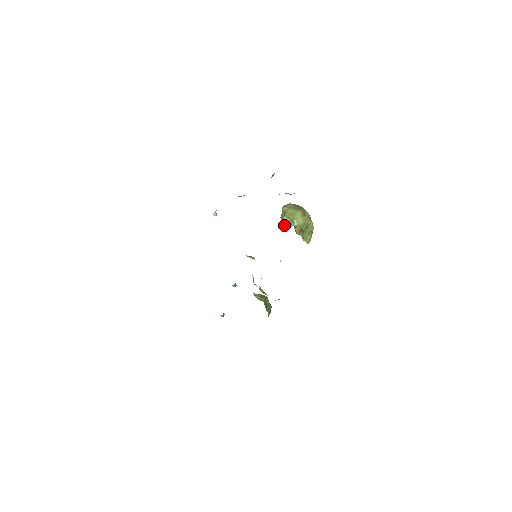
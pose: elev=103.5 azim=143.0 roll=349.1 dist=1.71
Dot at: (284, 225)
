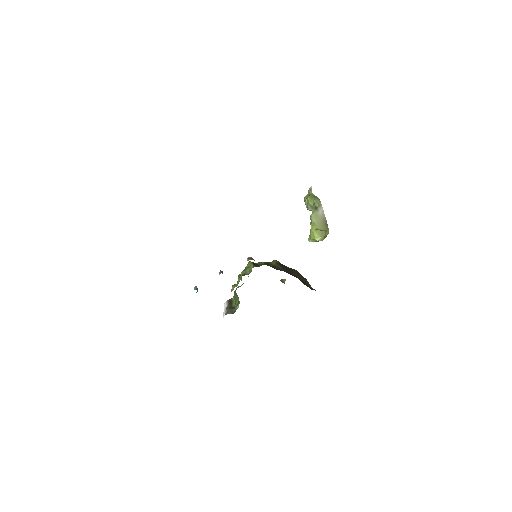
Dot at: occluded
